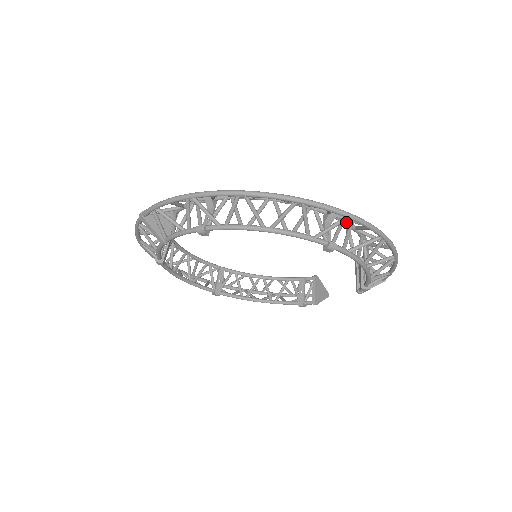
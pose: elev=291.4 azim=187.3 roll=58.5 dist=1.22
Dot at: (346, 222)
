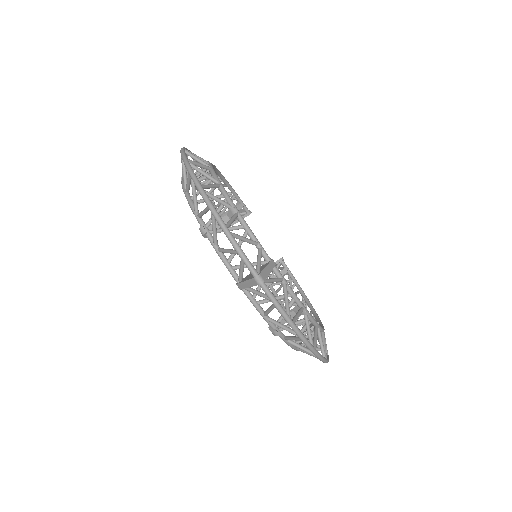
Dot at: occluded
